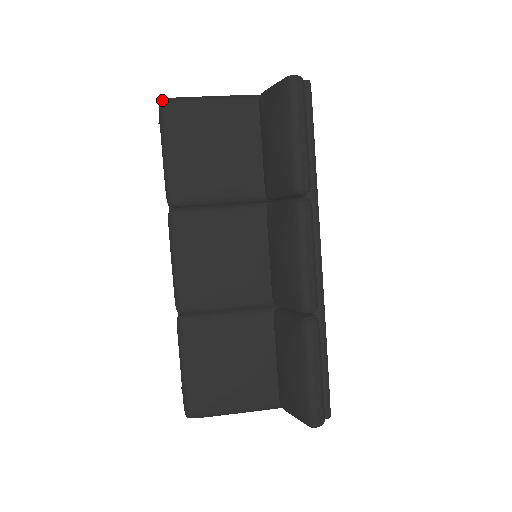
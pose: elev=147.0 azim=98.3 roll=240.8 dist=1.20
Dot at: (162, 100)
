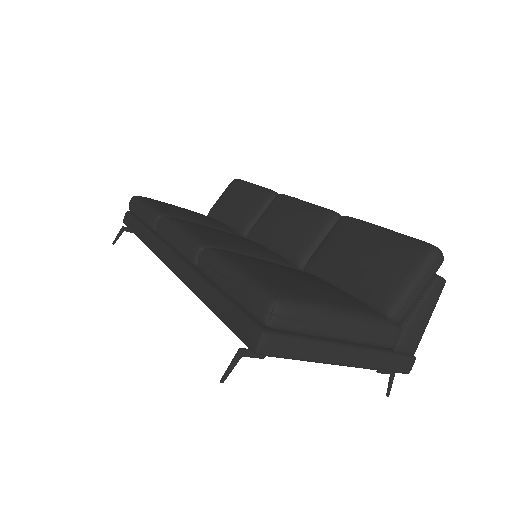
Dot at: (134, 196)
